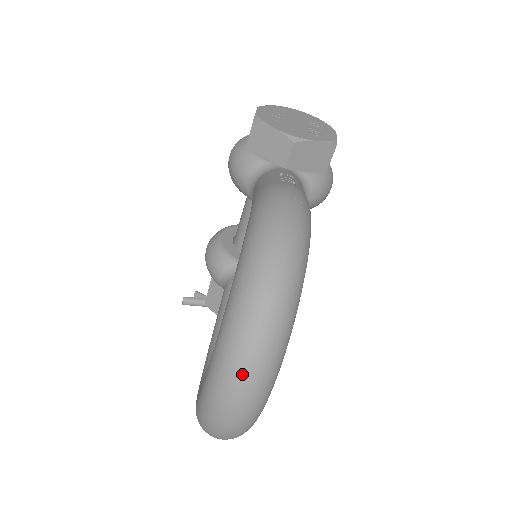
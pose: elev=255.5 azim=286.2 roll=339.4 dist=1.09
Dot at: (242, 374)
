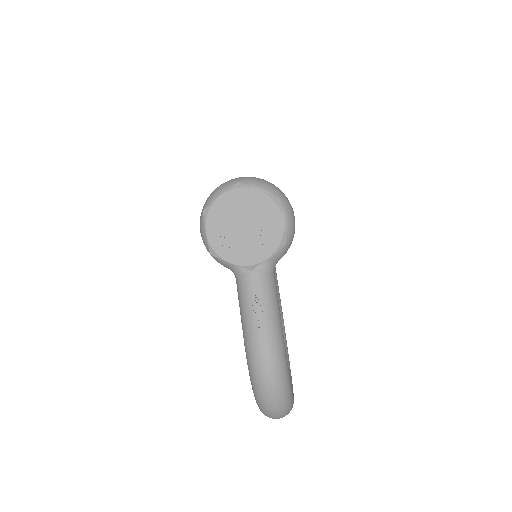
Dot at: occluded
